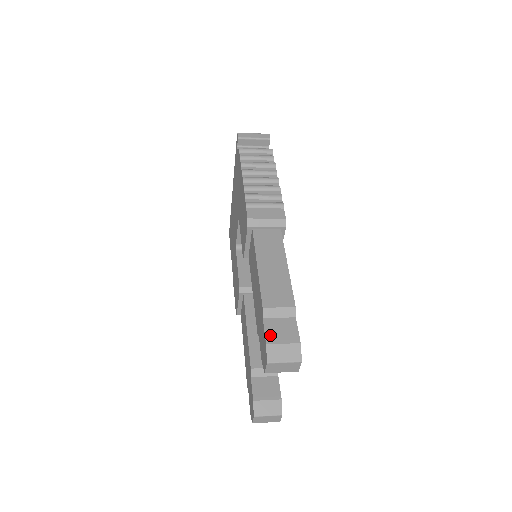
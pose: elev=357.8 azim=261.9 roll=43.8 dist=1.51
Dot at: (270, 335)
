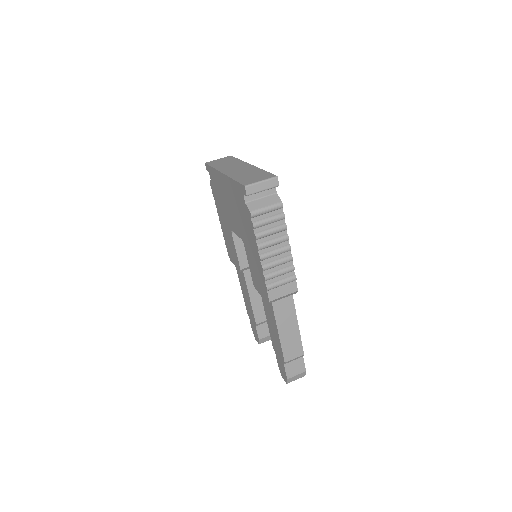
Dot at: (289, 373)
